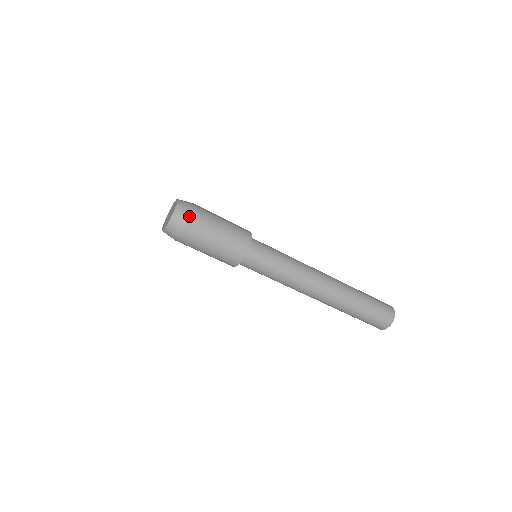
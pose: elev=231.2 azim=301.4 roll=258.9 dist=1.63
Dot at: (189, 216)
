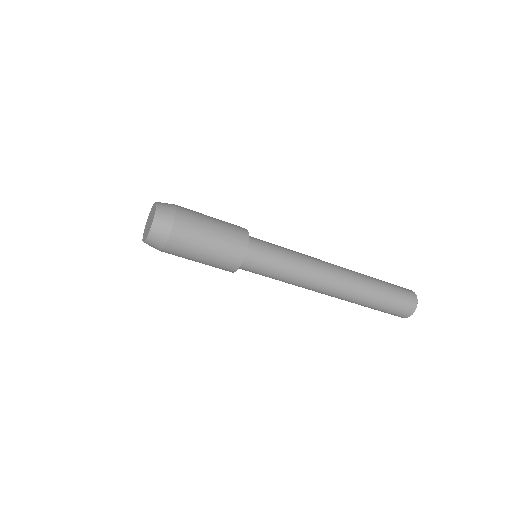
Dot at: (165, 243)
